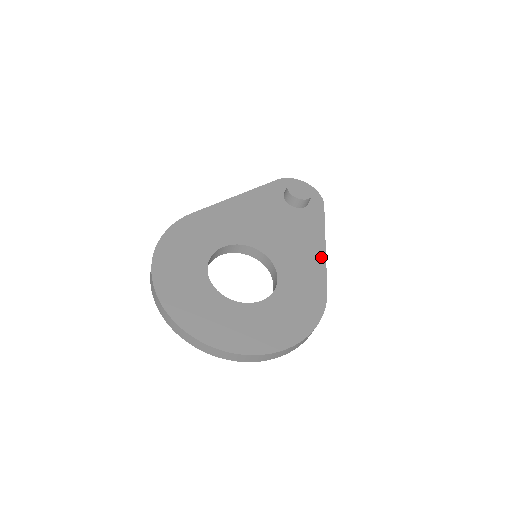
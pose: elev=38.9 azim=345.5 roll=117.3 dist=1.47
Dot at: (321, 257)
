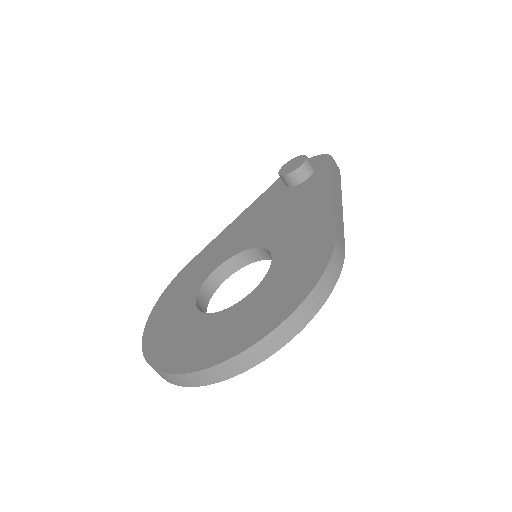
Dot at: (328, 206)
